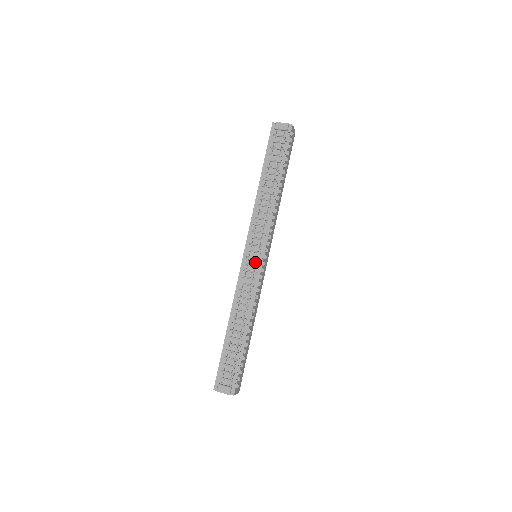
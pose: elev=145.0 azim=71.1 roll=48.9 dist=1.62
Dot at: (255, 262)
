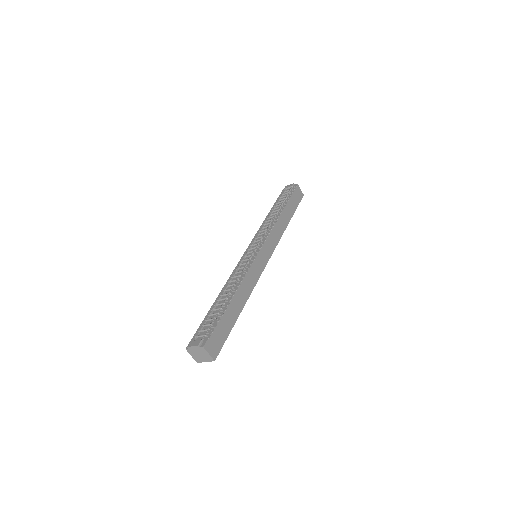
Dot at: (252, 254)
